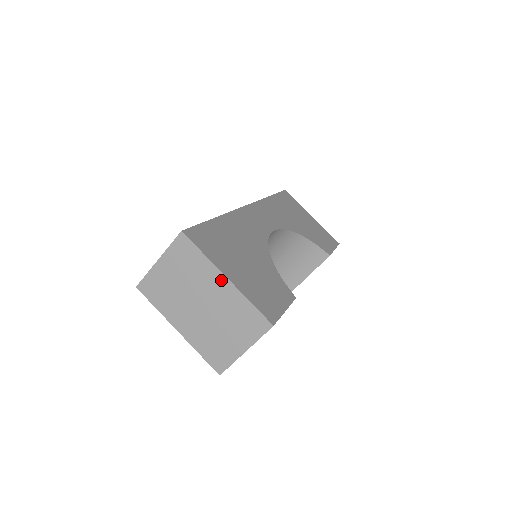
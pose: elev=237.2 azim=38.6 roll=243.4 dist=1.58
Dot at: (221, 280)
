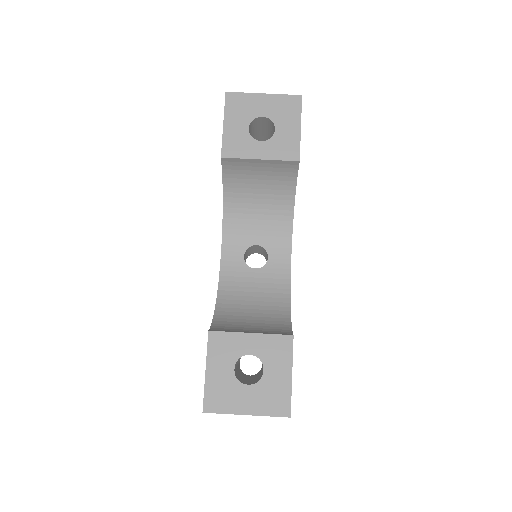
Dot at: occluded
